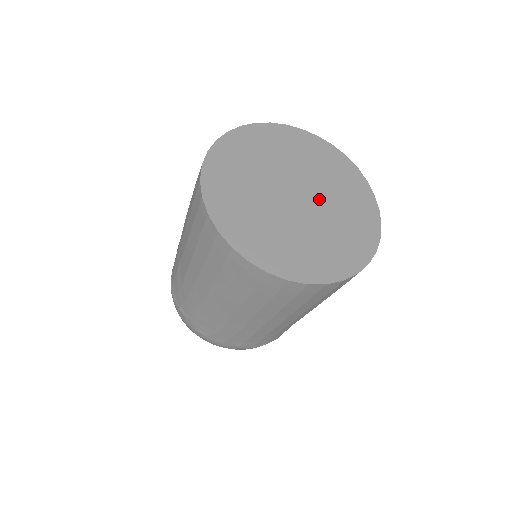
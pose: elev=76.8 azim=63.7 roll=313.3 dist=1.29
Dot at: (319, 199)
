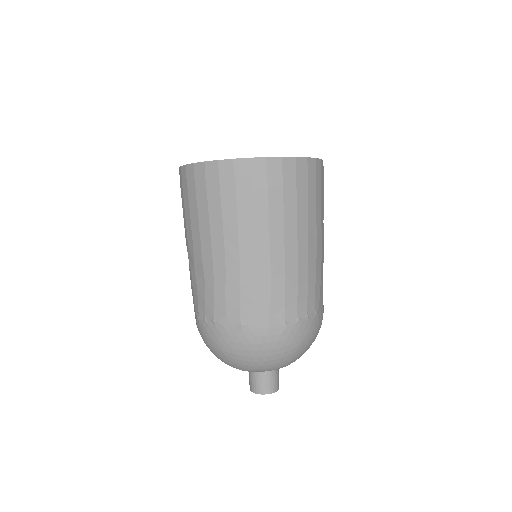
Dot at: occluded
